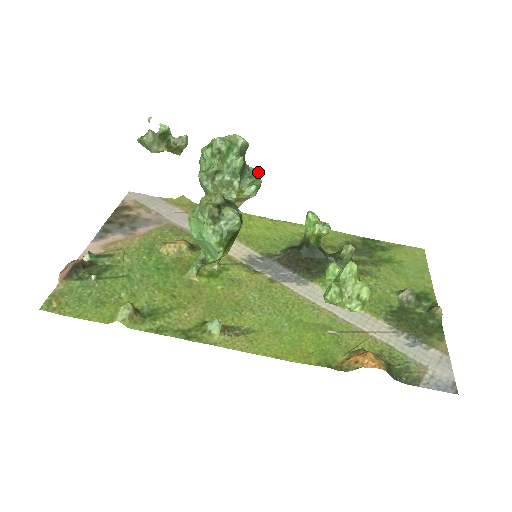
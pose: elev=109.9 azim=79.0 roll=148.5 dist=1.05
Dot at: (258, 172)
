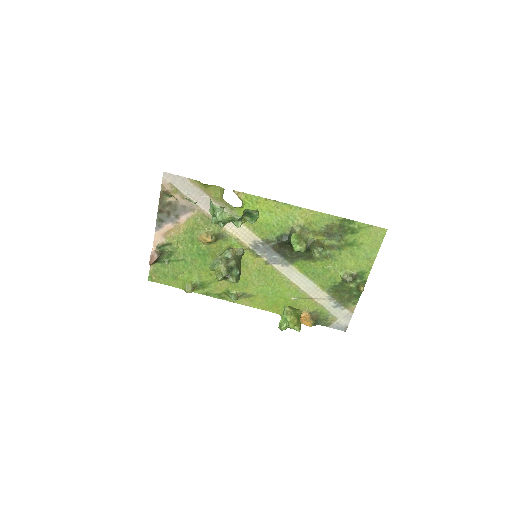
Dot at: (256, 211)
